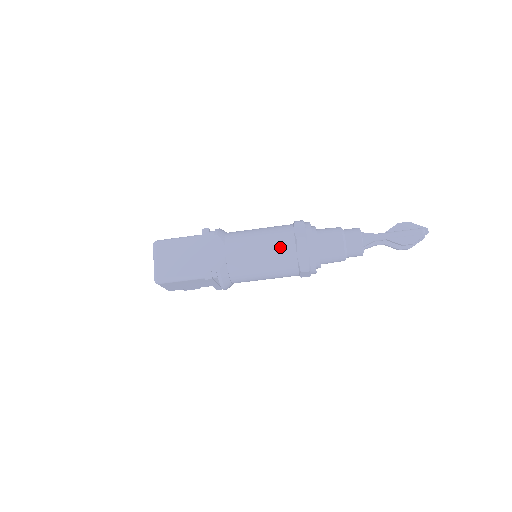
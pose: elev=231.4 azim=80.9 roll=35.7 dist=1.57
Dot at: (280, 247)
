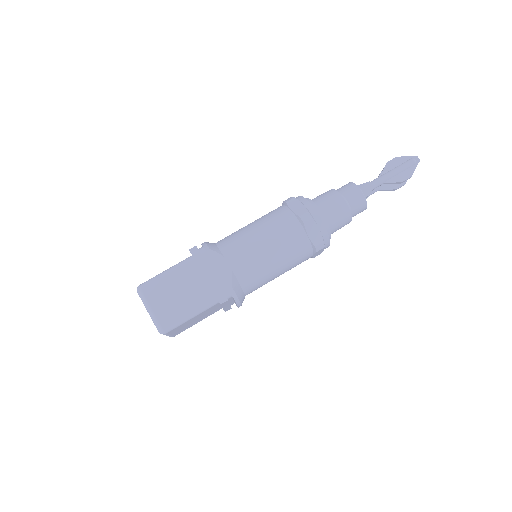
Dot at: (286, 234)
